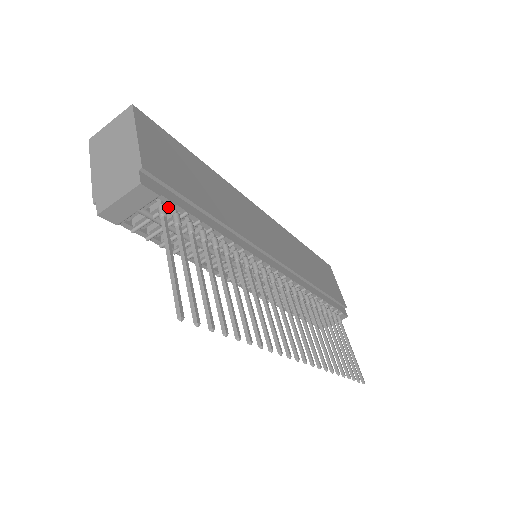
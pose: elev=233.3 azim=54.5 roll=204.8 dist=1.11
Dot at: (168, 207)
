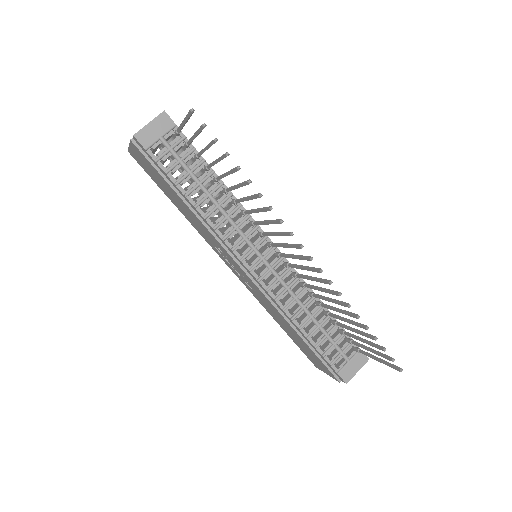
Dot at: (181, 138)
